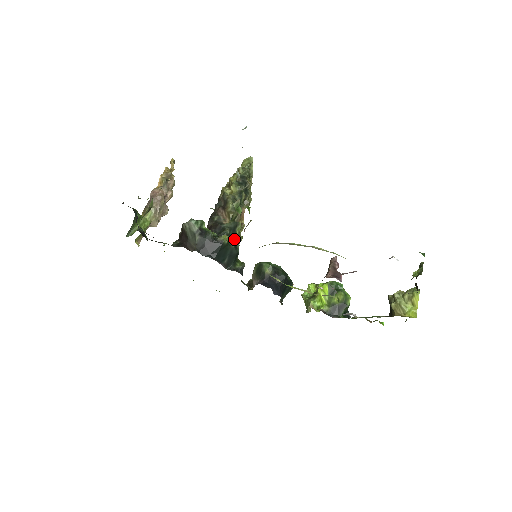
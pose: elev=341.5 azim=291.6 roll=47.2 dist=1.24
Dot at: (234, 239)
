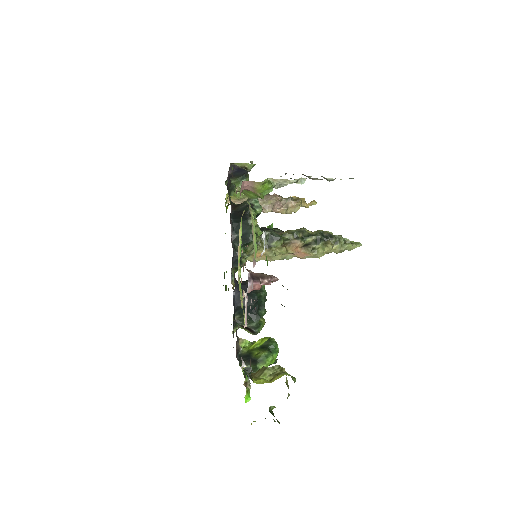
Dot at: (266, 244)
